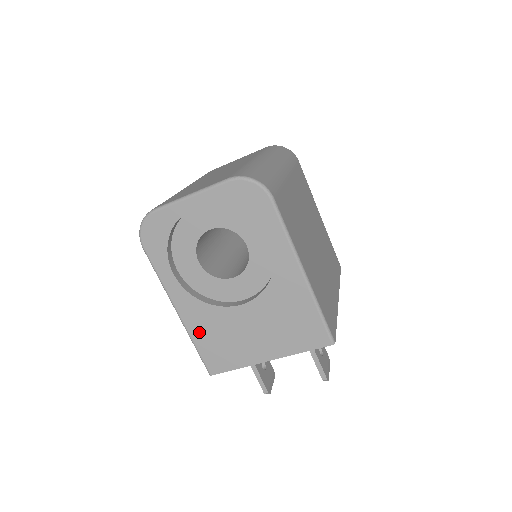
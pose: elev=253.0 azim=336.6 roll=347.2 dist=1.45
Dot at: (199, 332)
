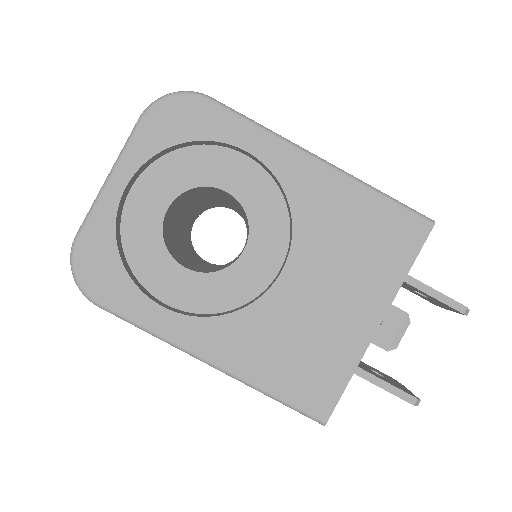
Dot at: (259, 366)
